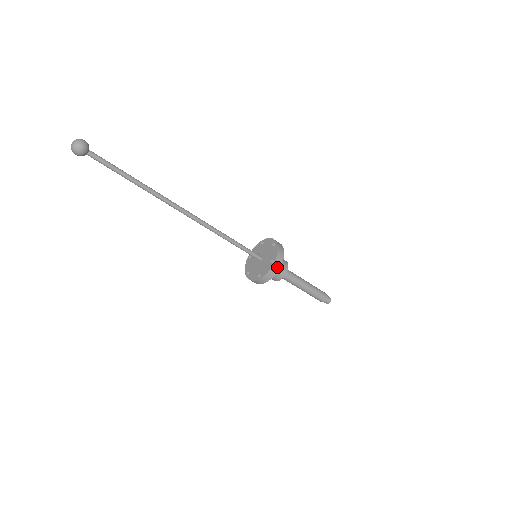
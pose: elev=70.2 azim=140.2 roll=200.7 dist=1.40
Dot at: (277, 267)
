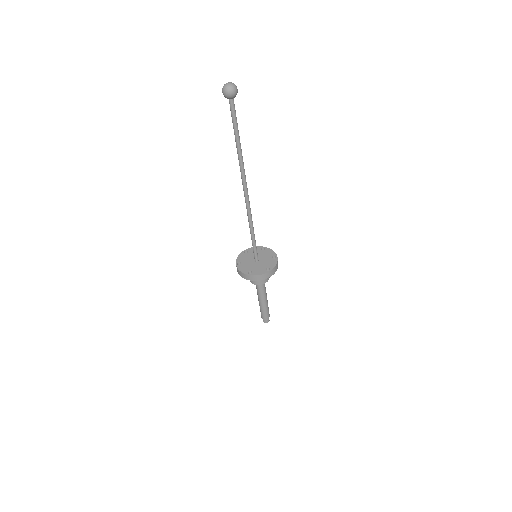
Dot at: (268, 276)
